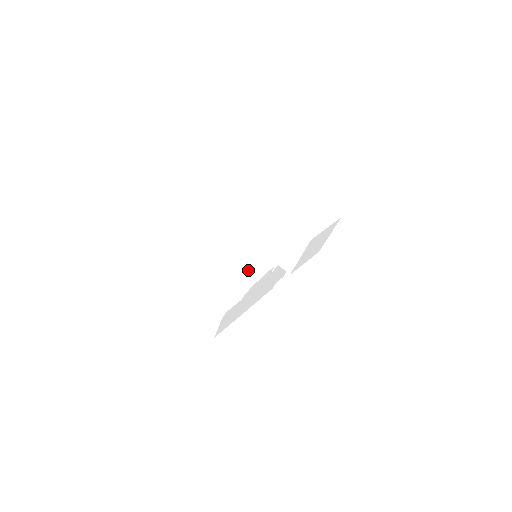
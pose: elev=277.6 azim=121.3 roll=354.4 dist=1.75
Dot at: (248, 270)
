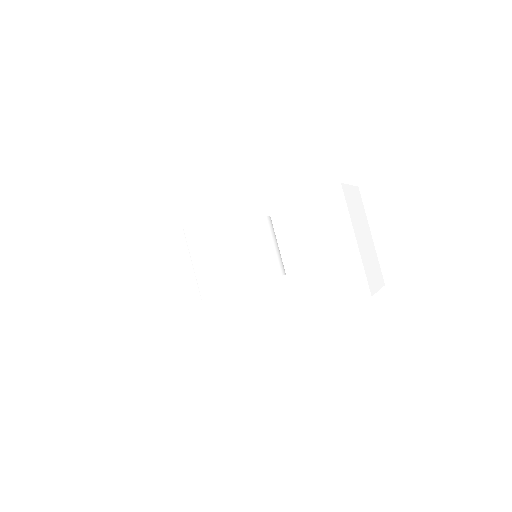
Dot at: (244, 267)
